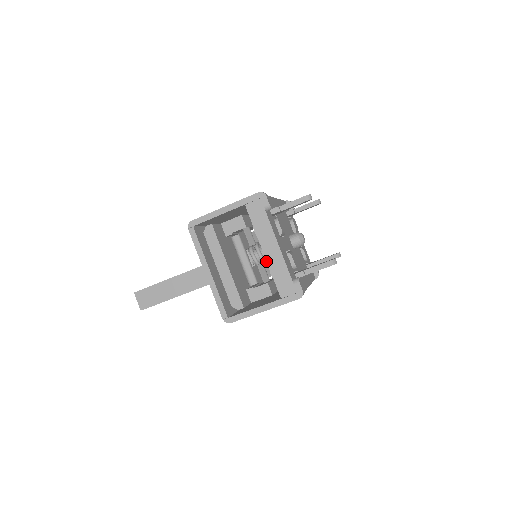
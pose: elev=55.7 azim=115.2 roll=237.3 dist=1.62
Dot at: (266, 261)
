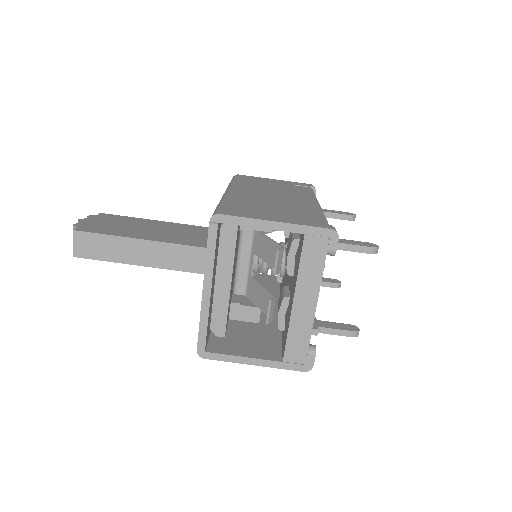
Dot at: occluded
